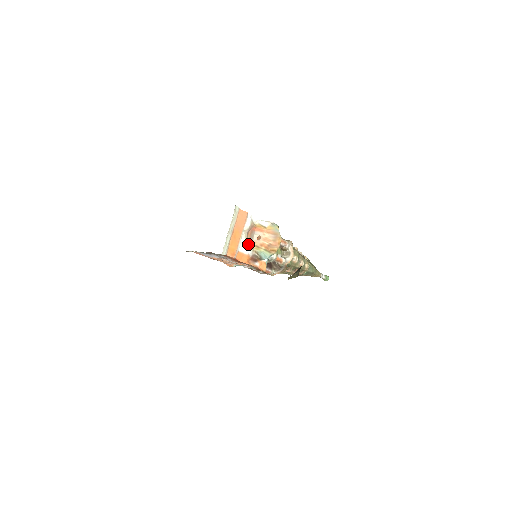
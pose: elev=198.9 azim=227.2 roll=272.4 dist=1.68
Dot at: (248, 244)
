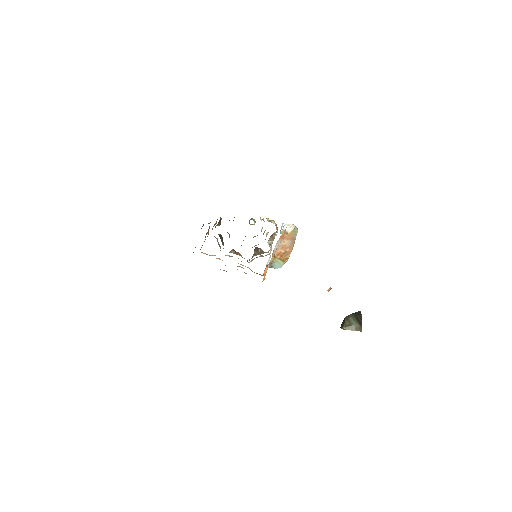
Dot at: occluded
